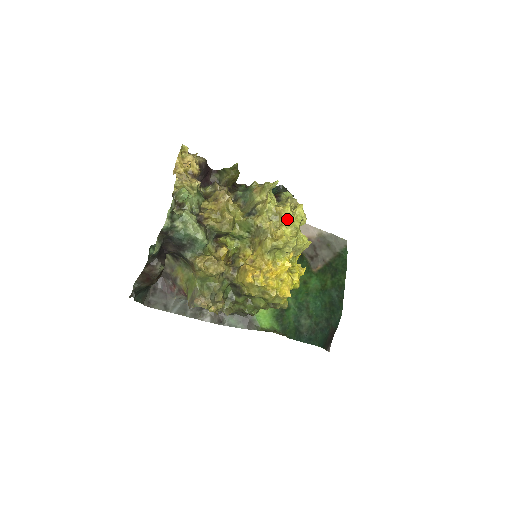
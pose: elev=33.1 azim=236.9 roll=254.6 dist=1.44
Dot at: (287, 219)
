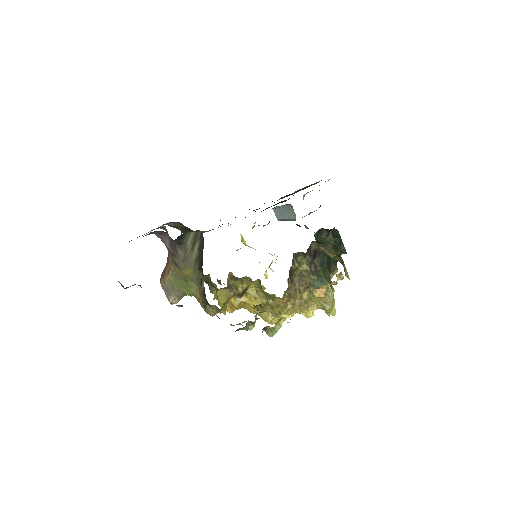
Dot at: (300, 312)
